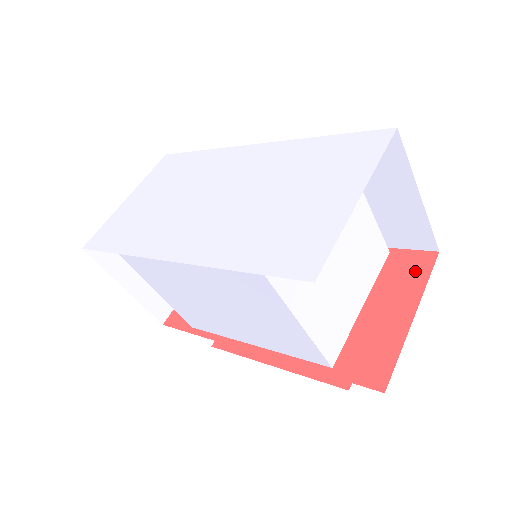
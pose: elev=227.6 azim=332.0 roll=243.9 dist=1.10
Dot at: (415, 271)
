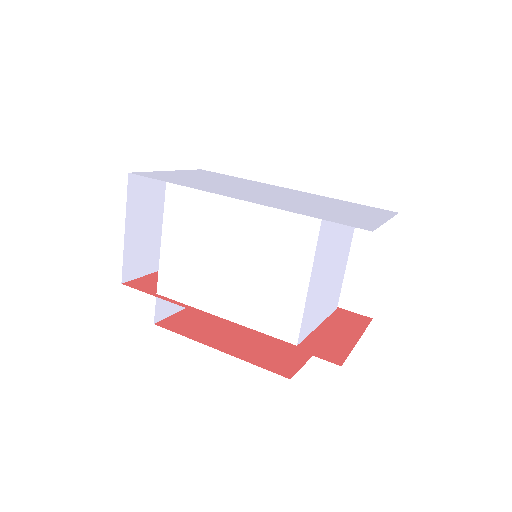
Dot at: (357, 321)
